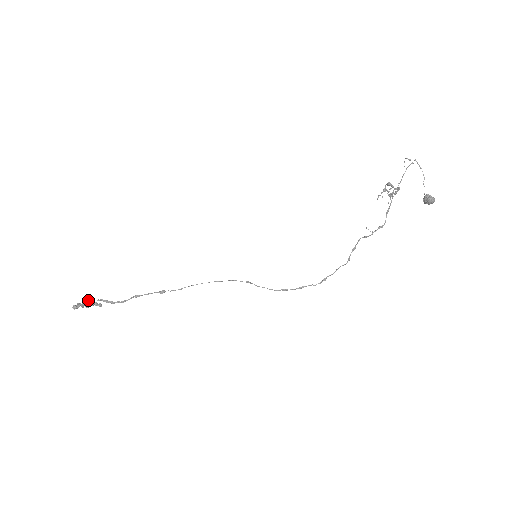
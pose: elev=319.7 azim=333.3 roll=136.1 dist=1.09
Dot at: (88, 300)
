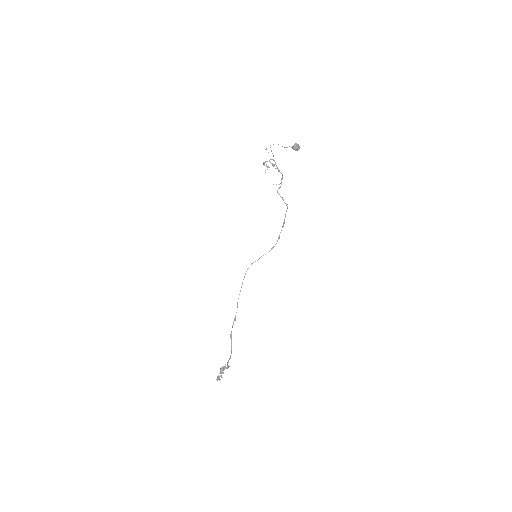
Dot at: (220, 369)
